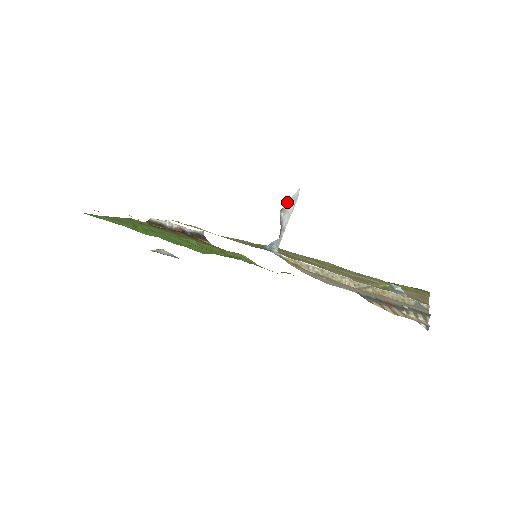
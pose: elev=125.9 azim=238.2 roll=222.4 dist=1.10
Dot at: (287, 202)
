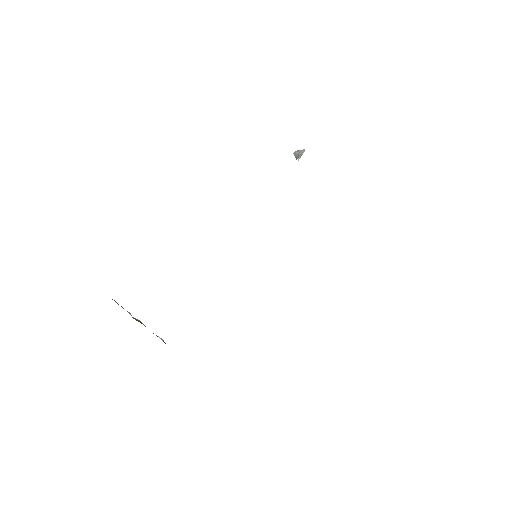
Dot at: (298, 151)
